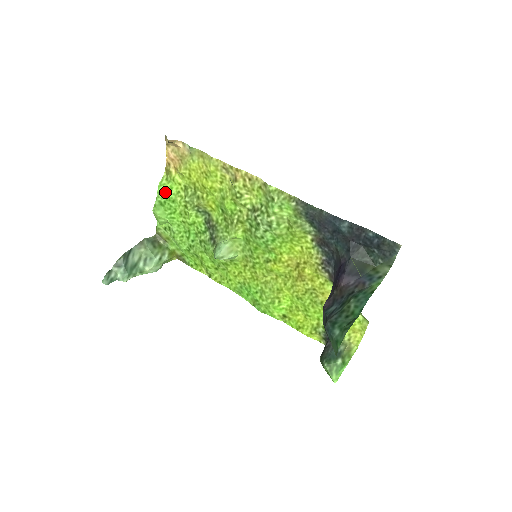
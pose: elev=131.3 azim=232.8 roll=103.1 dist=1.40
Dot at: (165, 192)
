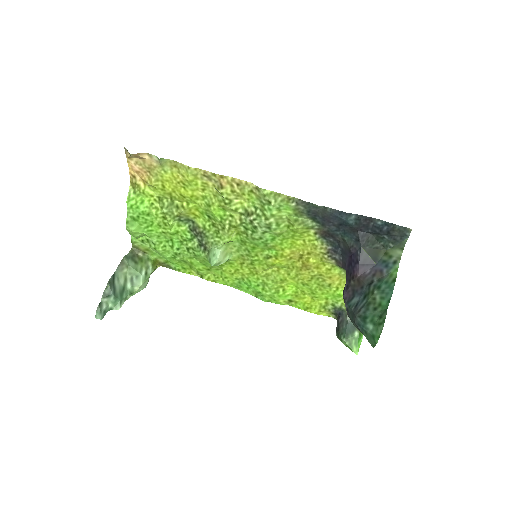
Dot at: (136, 207)
